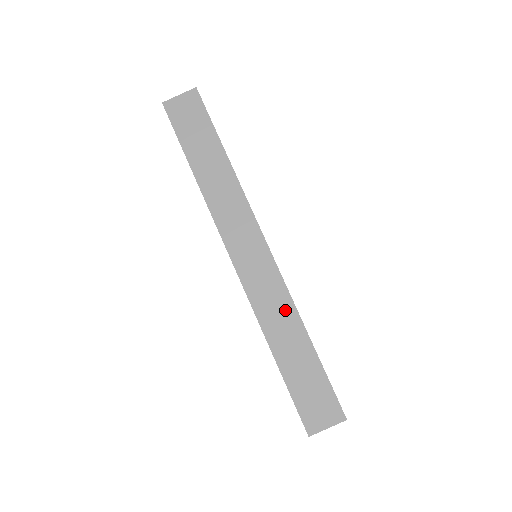
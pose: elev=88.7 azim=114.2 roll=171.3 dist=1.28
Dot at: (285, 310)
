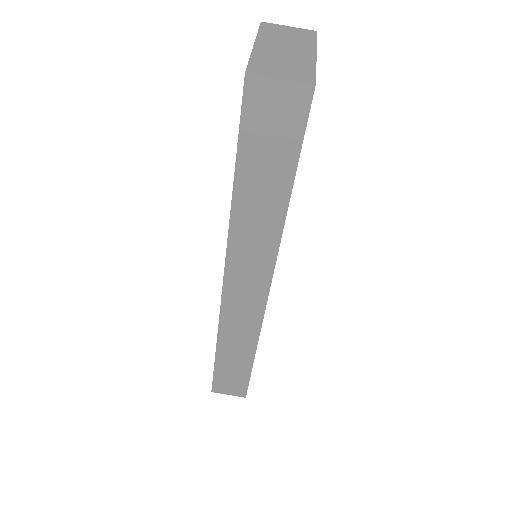
Dot at: (247, 338)
